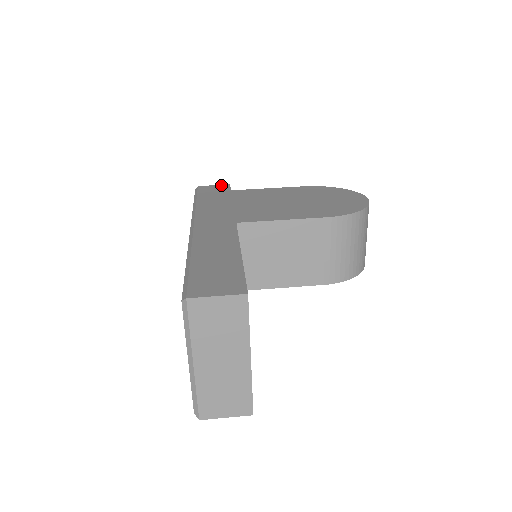
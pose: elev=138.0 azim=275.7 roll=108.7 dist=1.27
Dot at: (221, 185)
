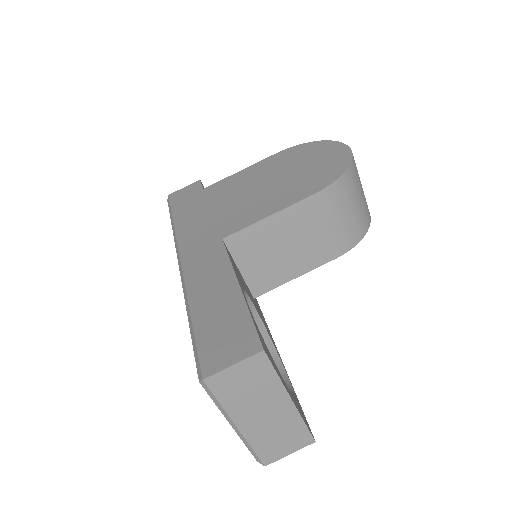
Dot at: (191, 184)
